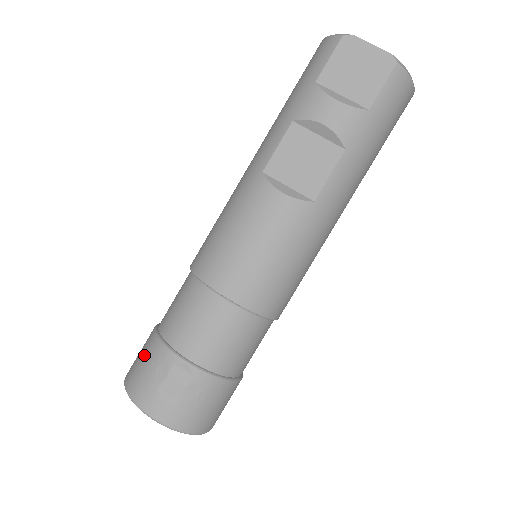
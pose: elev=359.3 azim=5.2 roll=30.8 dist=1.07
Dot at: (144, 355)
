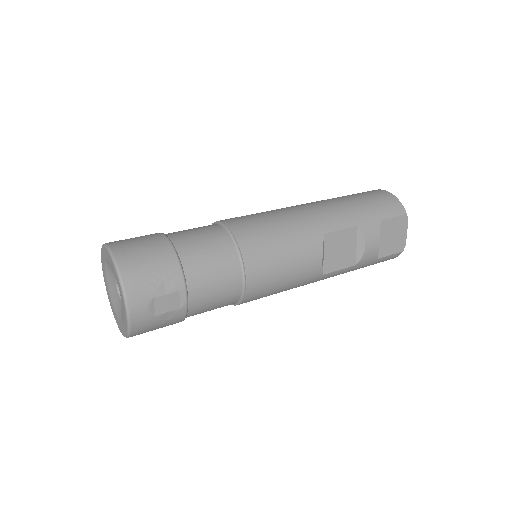
Dot at: (156, 260)
